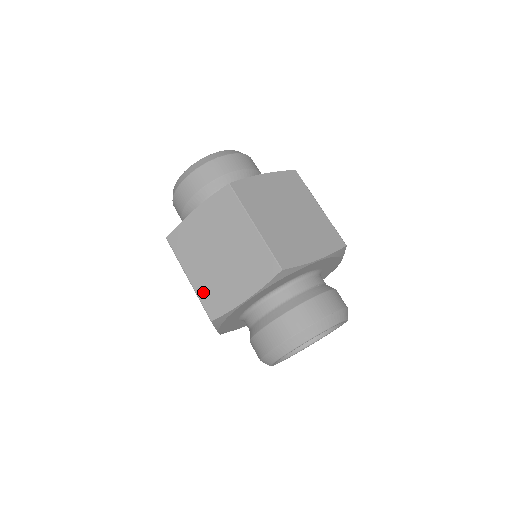
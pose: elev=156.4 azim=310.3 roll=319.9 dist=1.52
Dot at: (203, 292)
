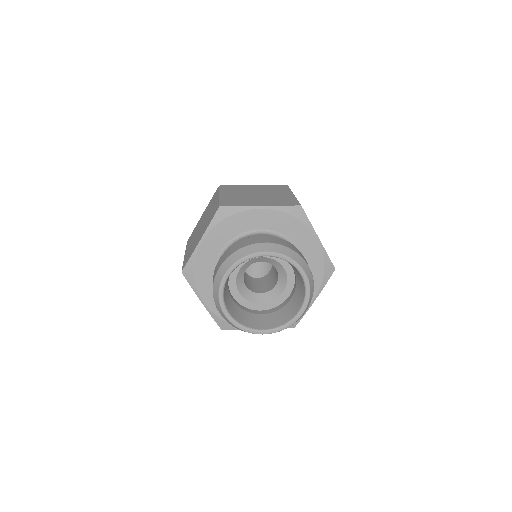
Dot at: (186, 257)
